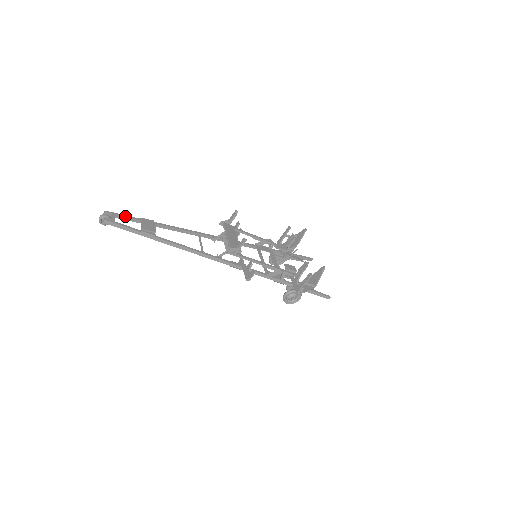
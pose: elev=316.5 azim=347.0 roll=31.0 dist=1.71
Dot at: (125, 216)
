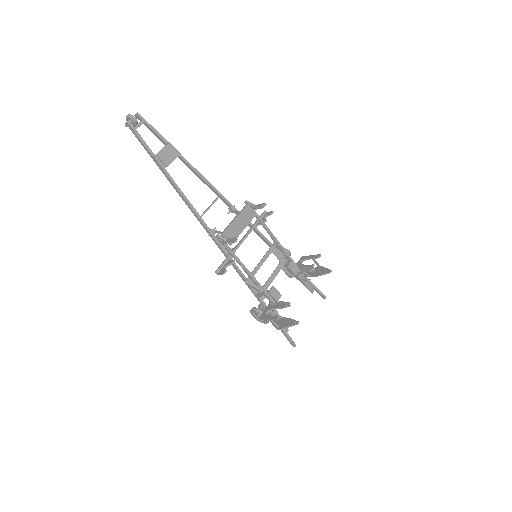
Dot at: (154, 130)
